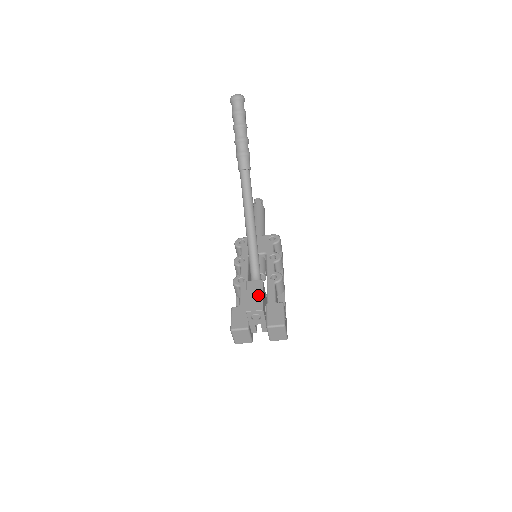
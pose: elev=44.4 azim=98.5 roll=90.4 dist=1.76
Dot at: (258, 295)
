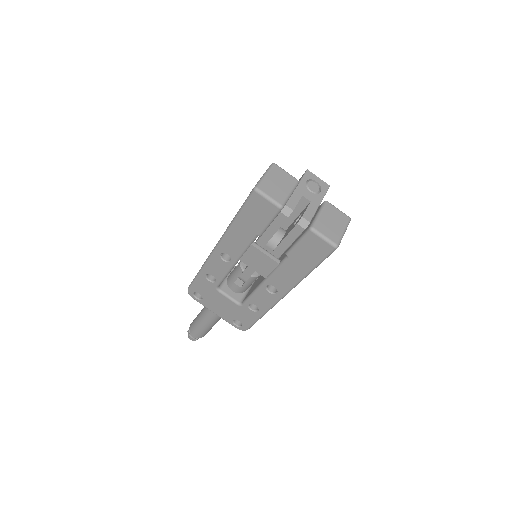
Dot at: occluded
